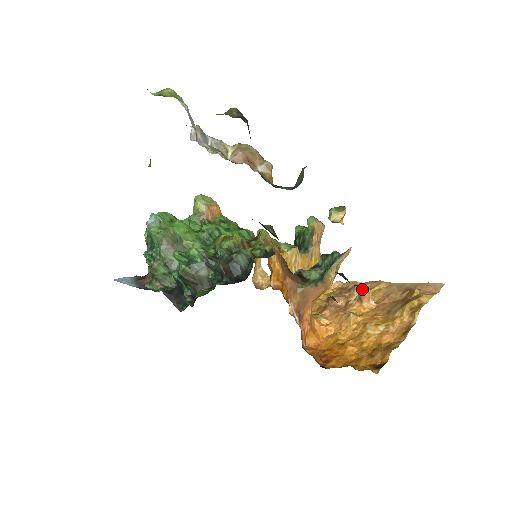
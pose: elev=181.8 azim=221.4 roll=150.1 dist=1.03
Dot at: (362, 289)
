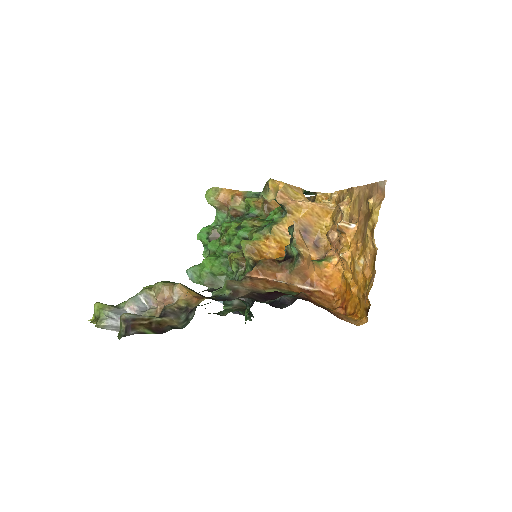
Dot at: (346, 203)
